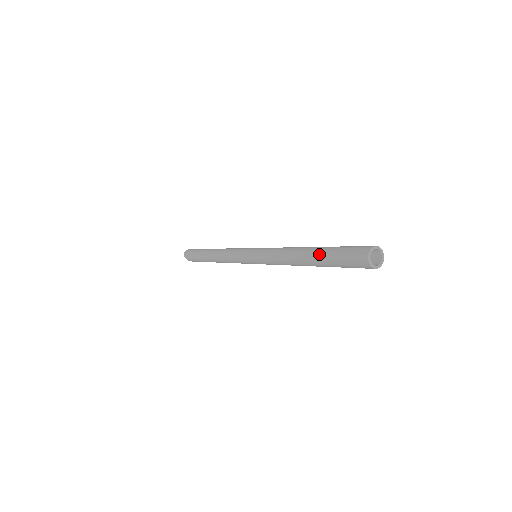
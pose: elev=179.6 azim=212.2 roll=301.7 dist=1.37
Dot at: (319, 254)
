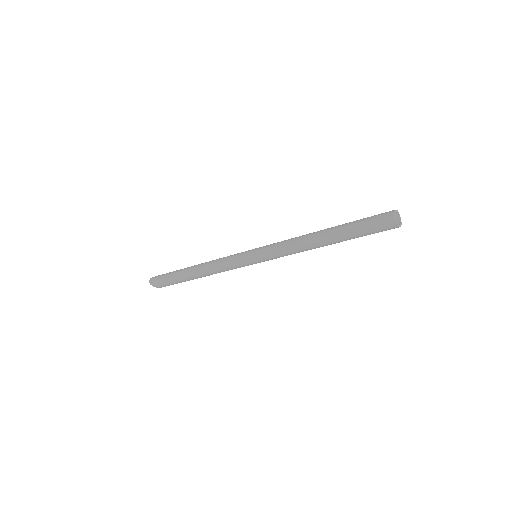
Dot at: (341, 230)
